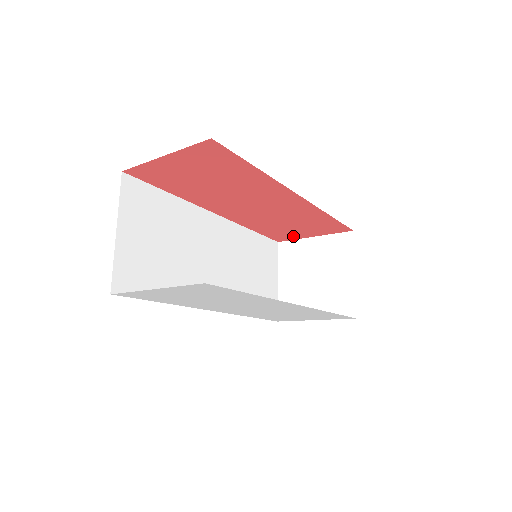
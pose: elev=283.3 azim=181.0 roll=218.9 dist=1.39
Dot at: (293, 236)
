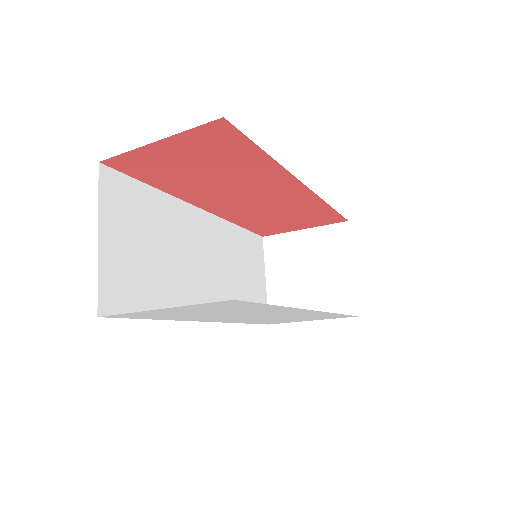
Dot at: (281, 230)
